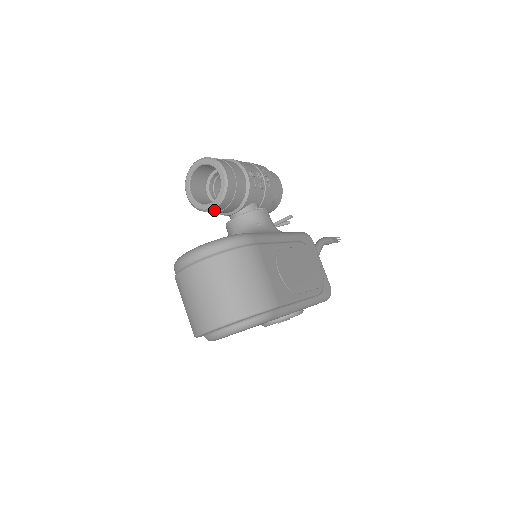
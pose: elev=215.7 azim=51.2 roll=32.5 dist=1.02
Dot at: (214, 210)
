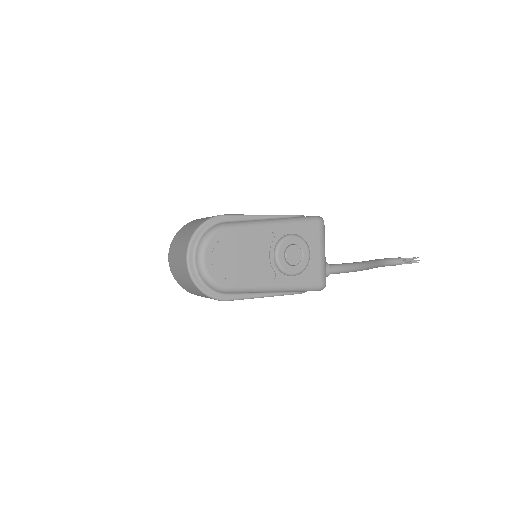
Dot at: occluded
